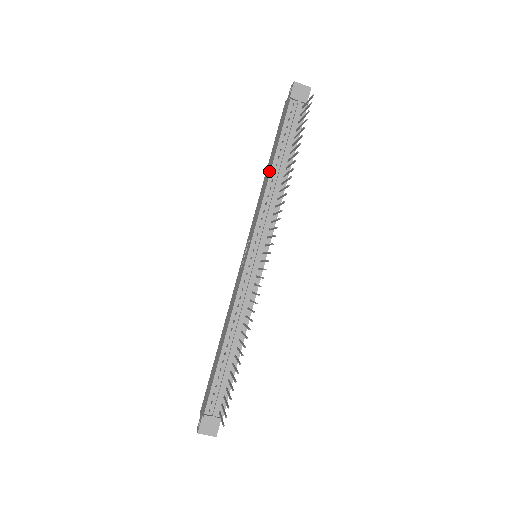
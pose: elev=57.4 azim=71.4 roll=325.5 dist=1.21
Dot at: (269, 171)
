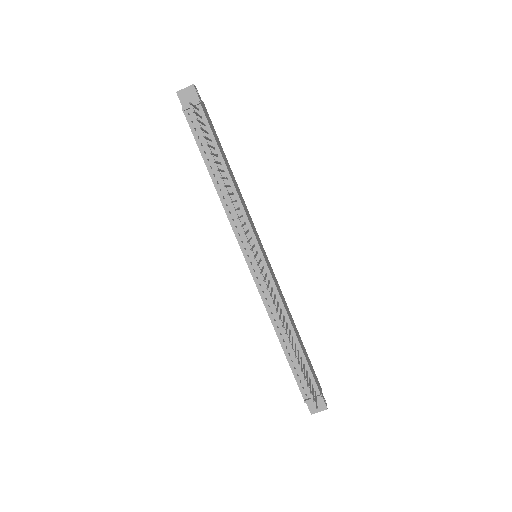
Dot at: (213, 183)
